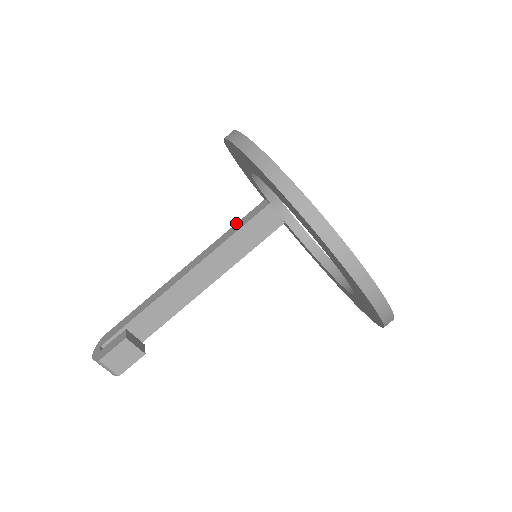
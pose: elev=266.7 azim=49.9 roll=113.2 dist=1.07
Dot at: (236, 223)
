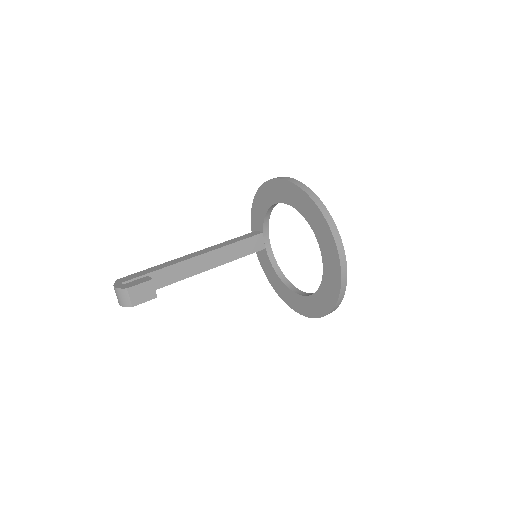
Dot at: (235, 238)
